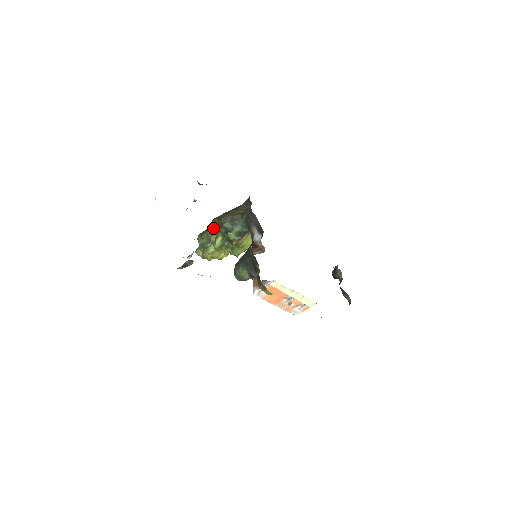
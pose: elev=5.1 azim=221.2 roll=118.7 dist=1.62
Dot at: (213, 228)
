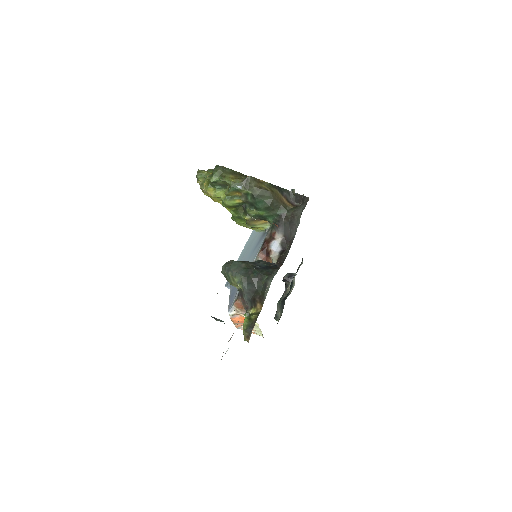
Dot at: (243, 186)
